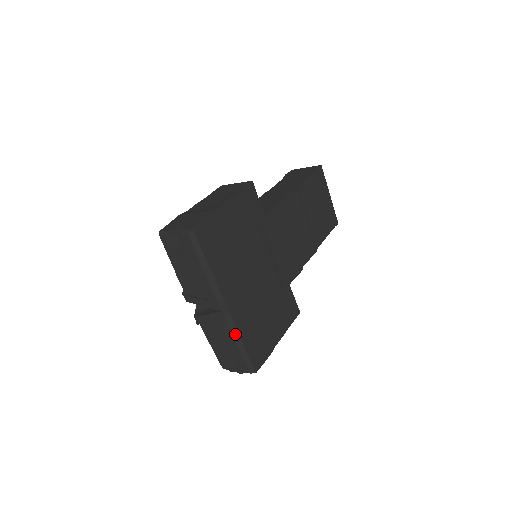
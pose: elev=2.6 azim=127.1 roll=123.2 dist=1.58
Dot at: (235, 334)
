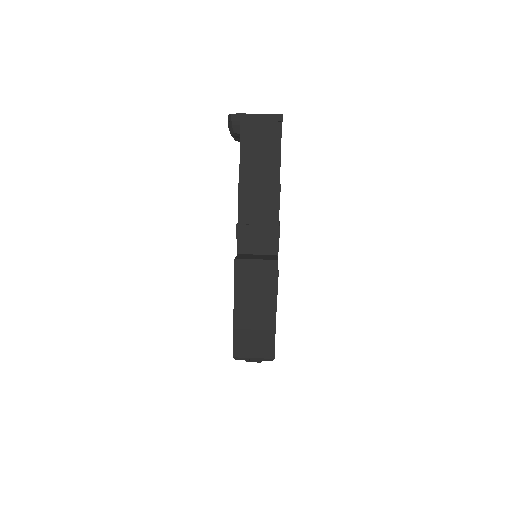
Dot at: occluded
